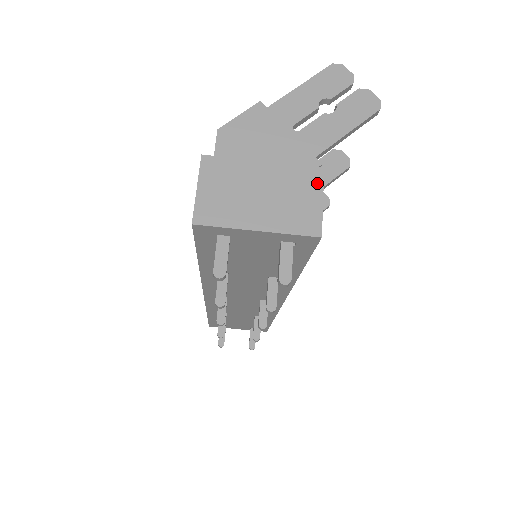
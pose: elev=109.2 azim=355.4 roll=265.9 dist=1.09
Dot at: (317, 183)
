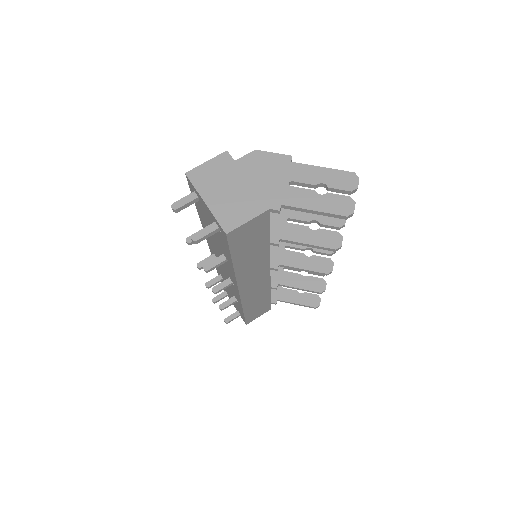
Dot at: (257, 211)
